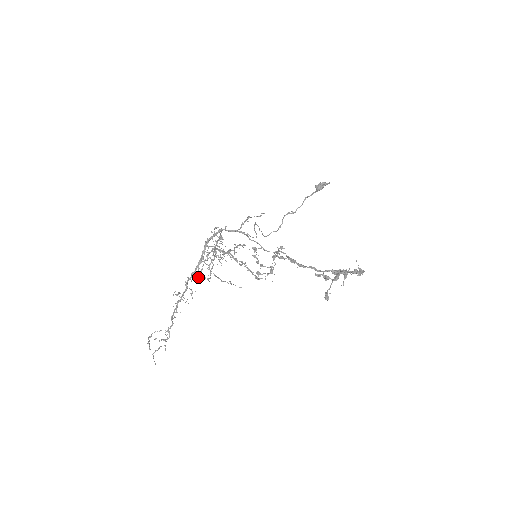
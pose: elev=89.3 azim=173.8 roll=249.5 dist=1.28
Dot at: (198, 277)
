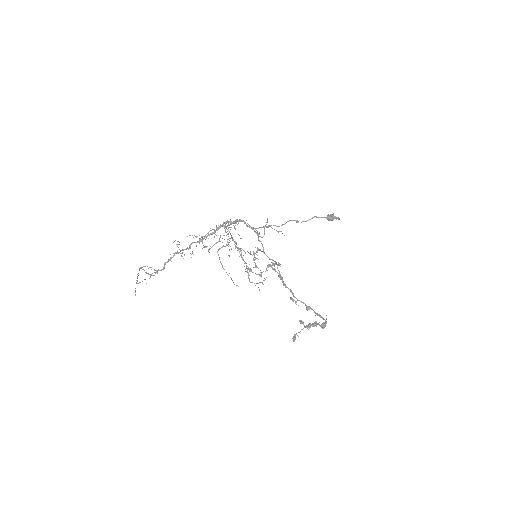
Dot at: occluded
